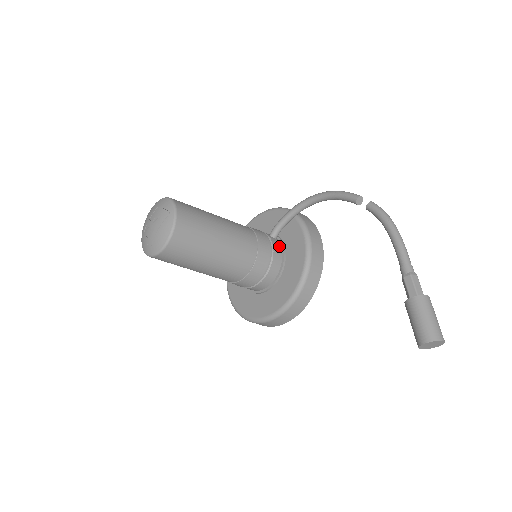
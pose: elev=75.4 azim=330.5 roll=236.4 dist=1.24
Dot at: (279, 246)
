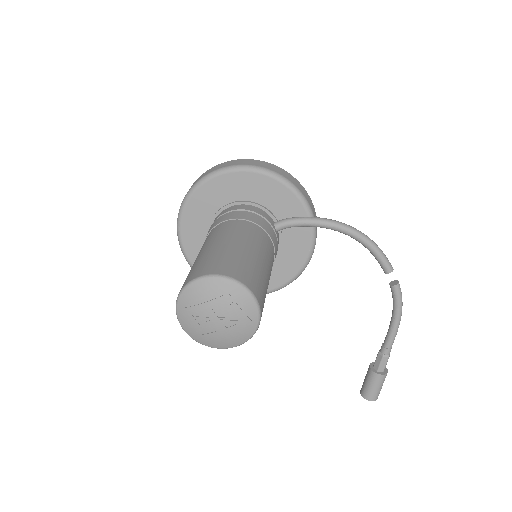
Dot at: (279, 242)
